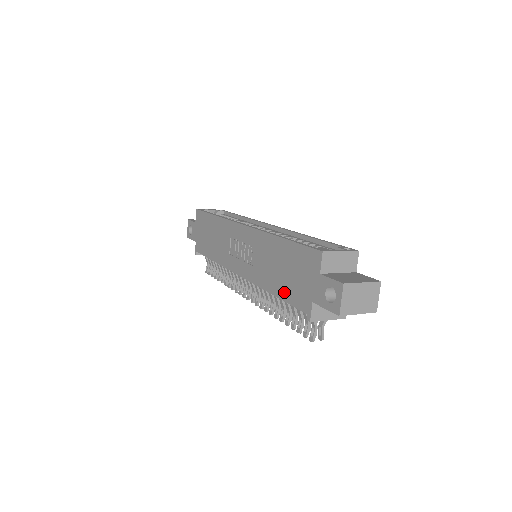
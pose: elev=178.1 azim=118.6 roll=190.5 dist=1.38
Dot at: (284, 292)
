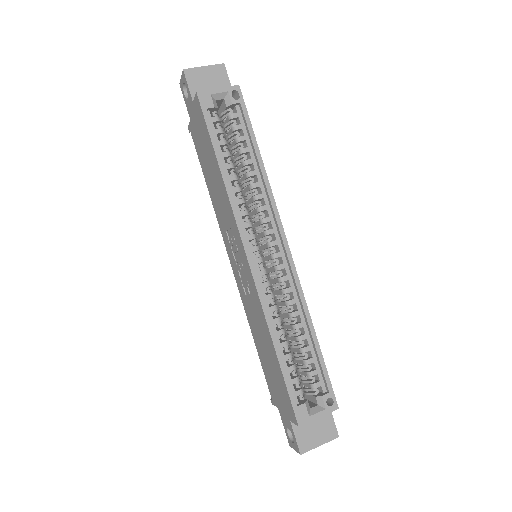
Dot at: (262, 361)
